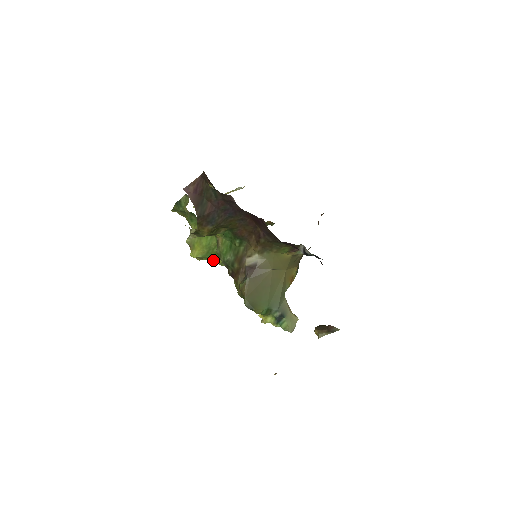
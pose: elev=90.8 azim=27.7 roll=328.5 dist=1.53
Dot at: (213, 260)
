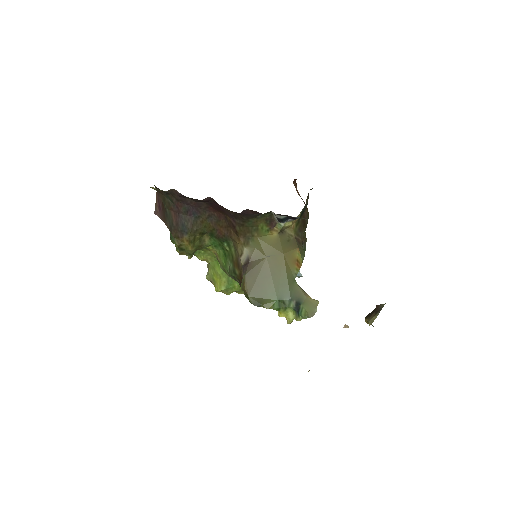
Dot at: (239, 288)
